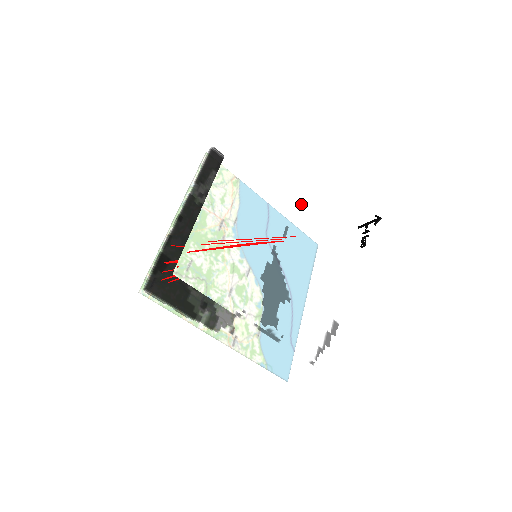
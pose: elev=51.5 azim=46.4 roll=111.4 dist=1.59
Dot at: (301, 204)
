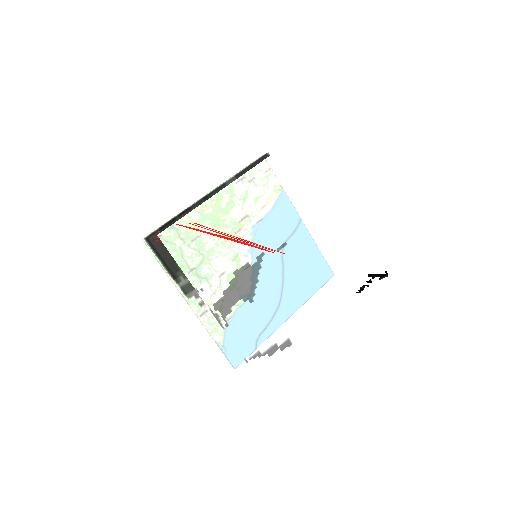
Dot at: (313, 230)
